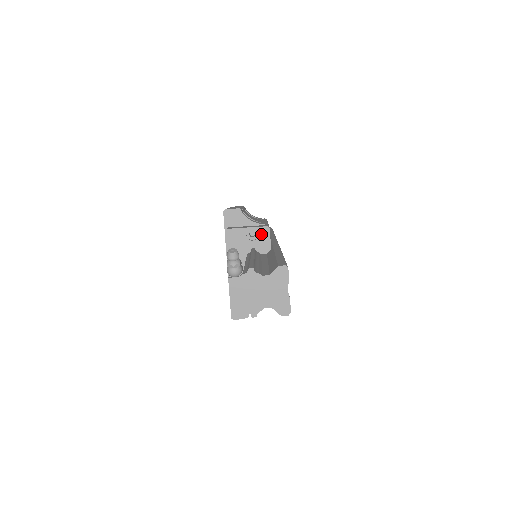
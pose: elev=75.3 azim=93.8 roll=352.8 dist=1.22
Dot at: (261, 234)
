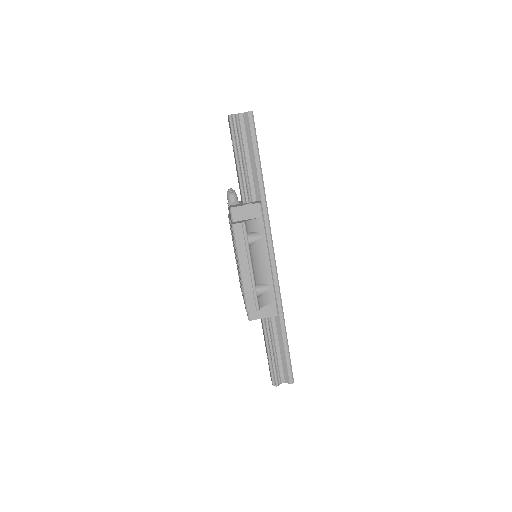
Dot at: occluded
